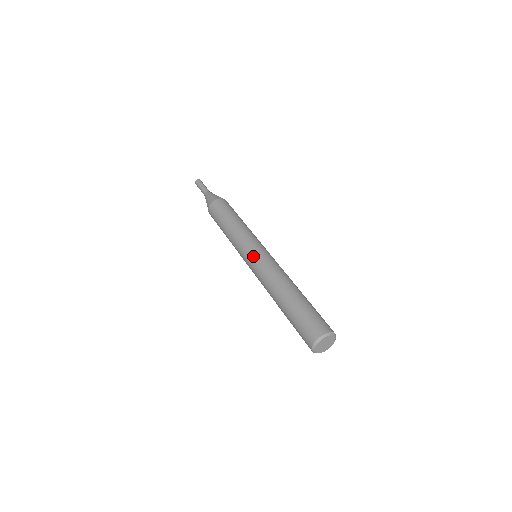
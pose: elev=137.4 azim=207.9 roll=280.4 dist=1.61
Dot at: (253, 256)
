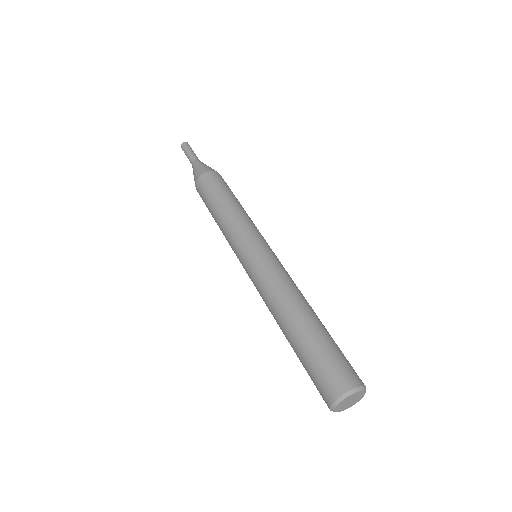
Dot at: (251, 258)
